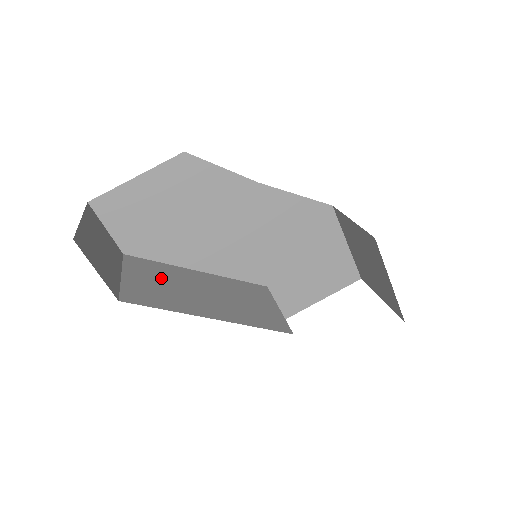
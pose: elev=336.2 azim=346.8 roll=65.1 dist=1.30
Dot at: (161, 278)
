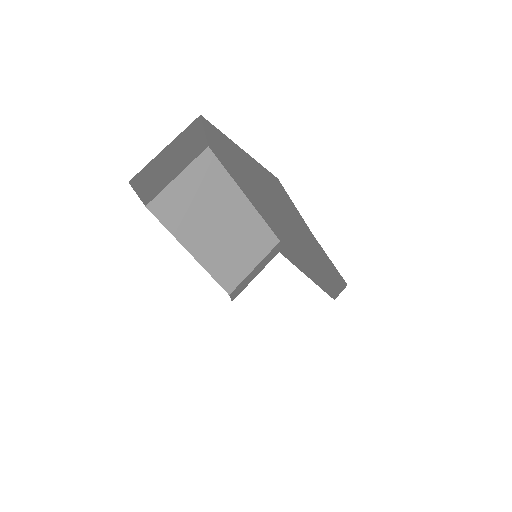
Dot at: (205, 193)
